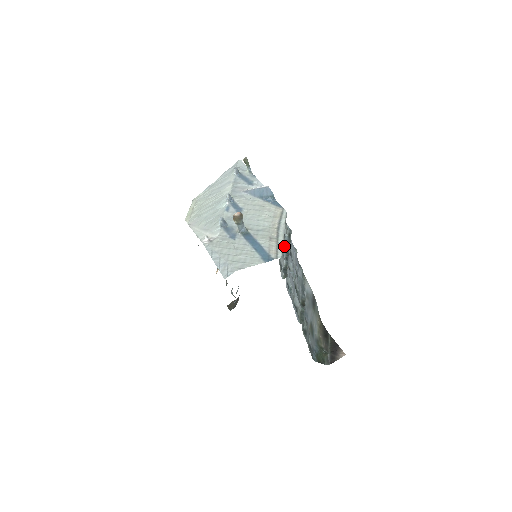
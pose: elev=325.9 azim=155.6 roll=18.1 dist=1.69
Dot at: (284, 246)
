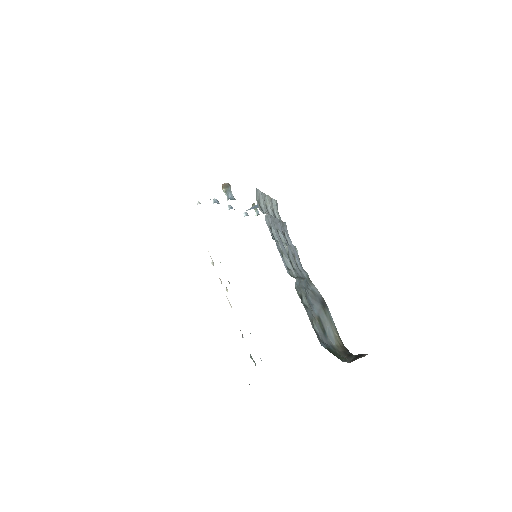
Dot at: (271, 214)
